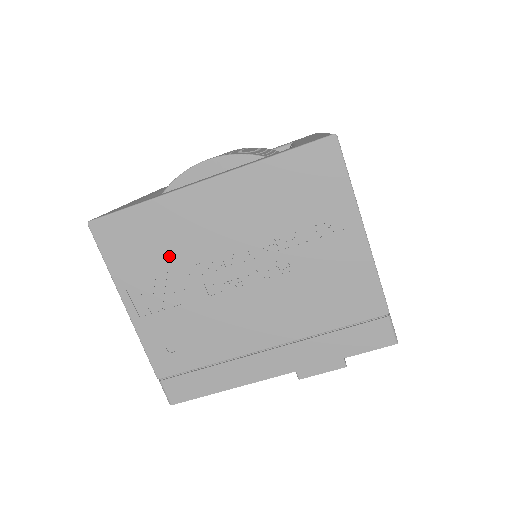
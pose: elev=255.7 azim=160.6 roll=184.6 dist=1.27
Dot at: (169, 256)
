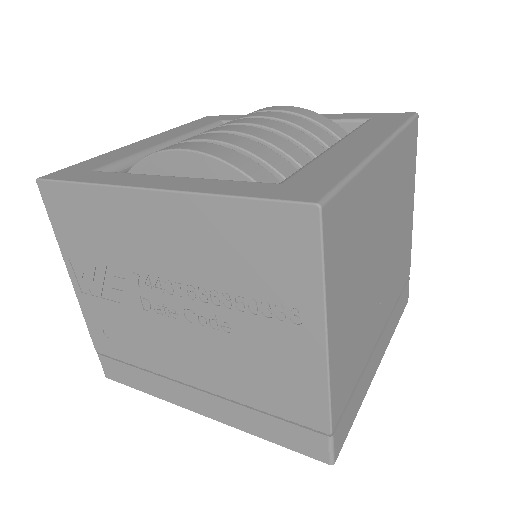
Dot at: (108, 251)
